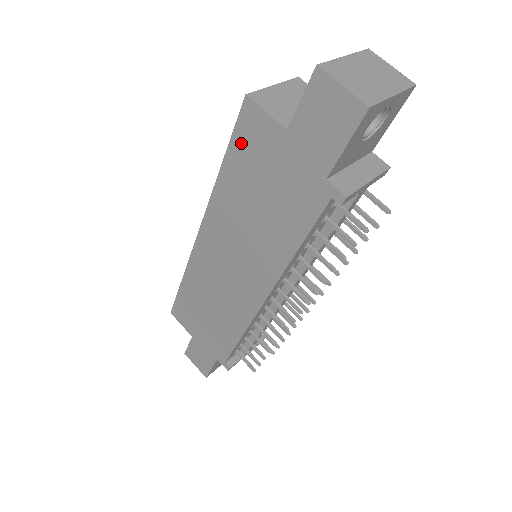
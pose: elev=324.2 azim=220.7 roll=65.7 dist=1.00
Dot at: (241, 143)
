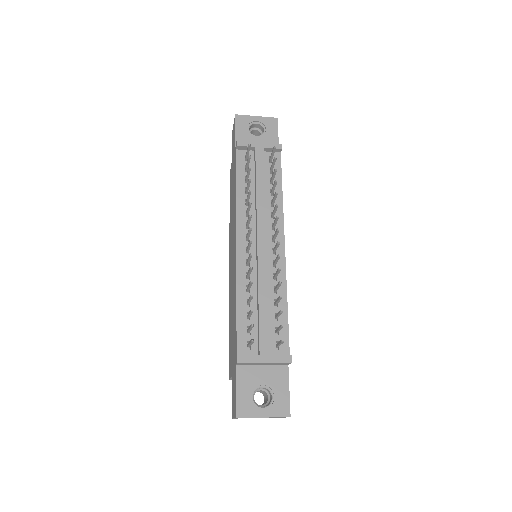
Dot at: (230, 190)
